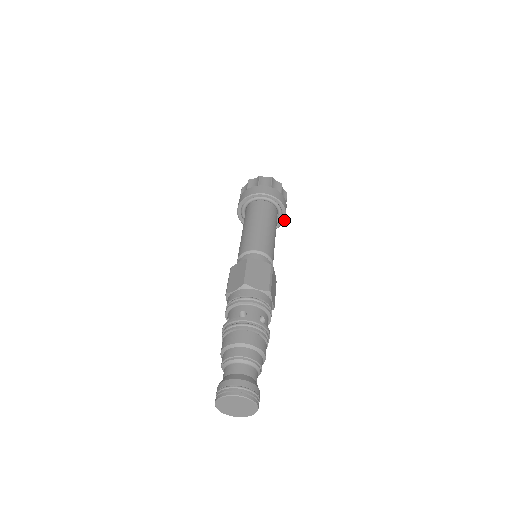
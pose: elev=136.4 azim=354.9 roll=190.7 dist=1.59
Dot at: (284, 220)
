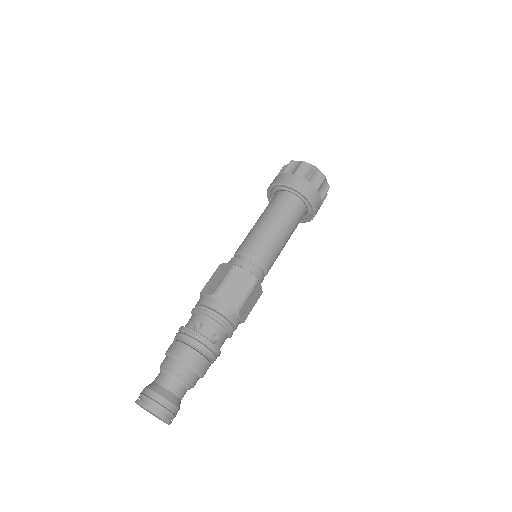
Dot at: occluded
